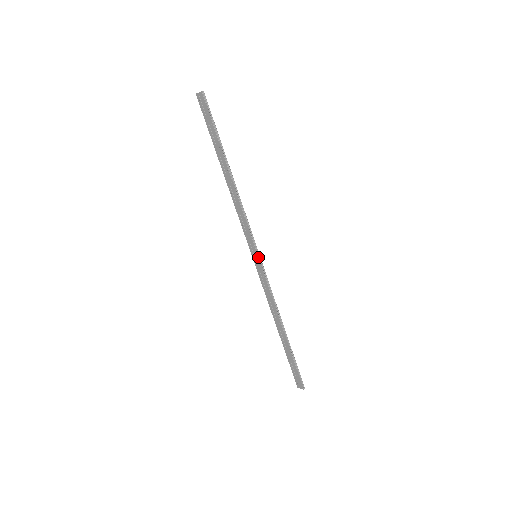
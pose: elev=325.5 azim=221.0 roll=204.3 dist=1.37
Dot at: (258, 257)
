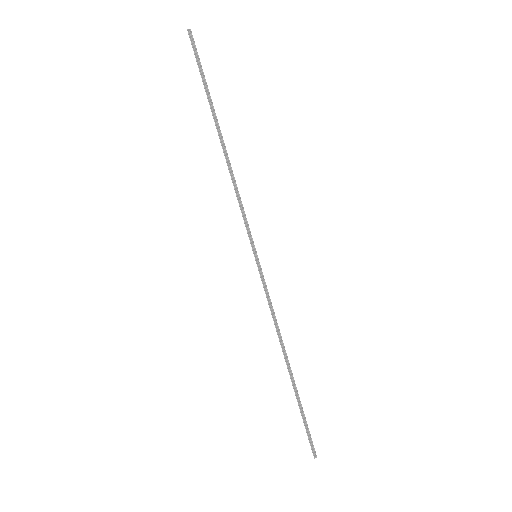
Dot at: occluded
